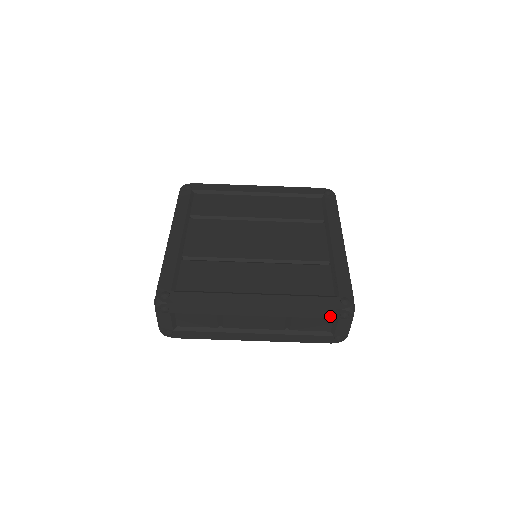
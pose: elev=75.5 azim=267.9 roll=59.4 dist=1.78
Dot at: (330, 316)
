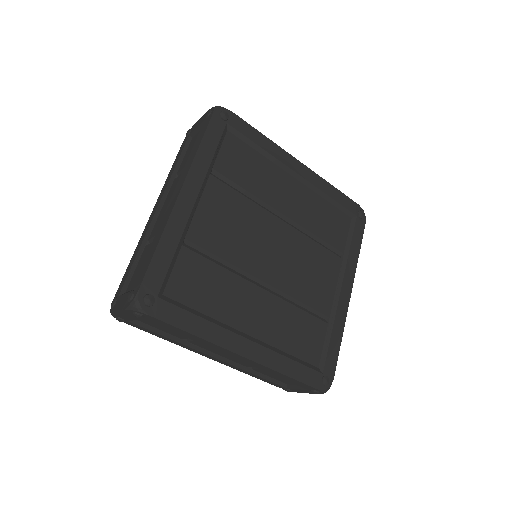
Dot at: (303, 386)
